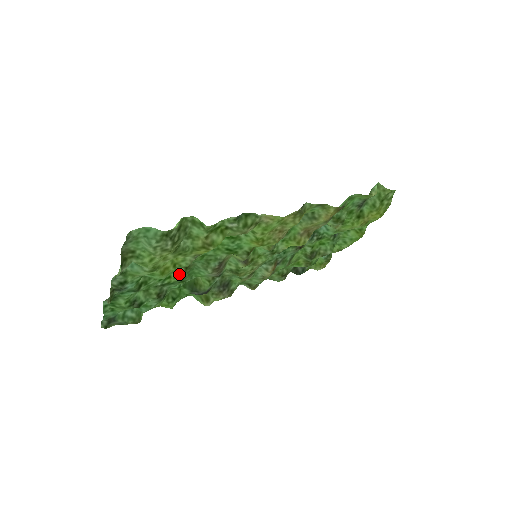
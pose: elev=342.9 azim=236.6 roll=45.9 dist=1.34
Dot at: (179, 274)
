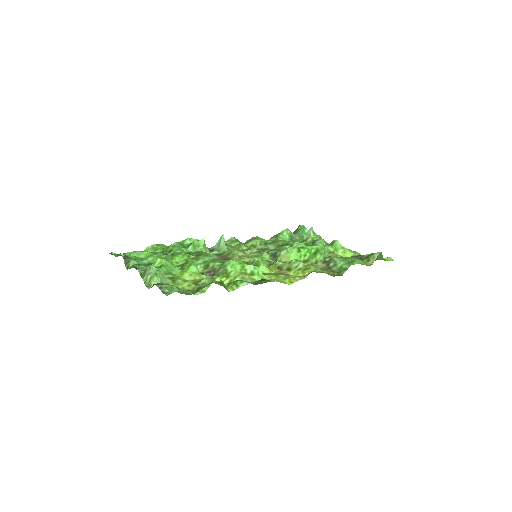
Dot at: (189, 254)
